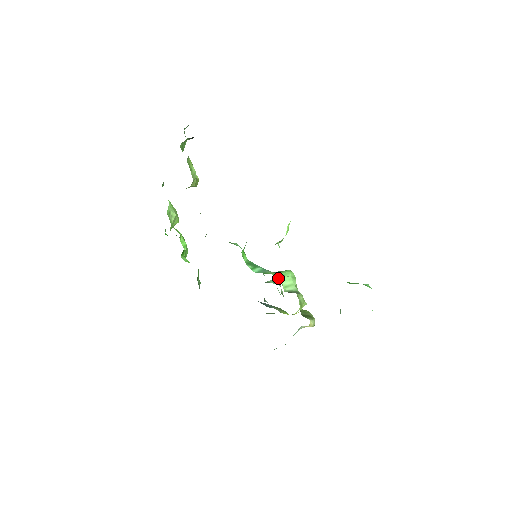
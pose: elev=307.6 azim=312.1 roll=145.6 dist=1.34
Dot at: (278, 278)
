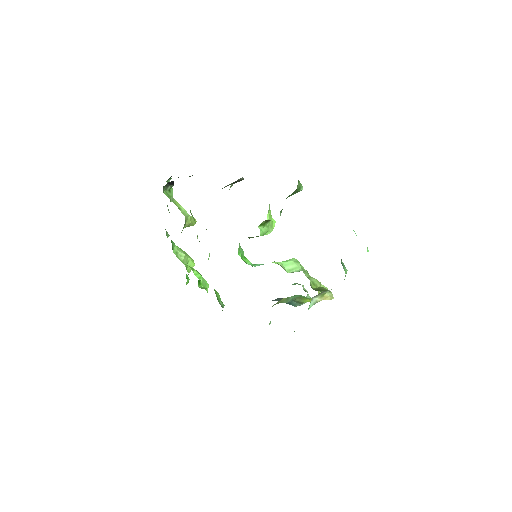
Dot at: occluded
